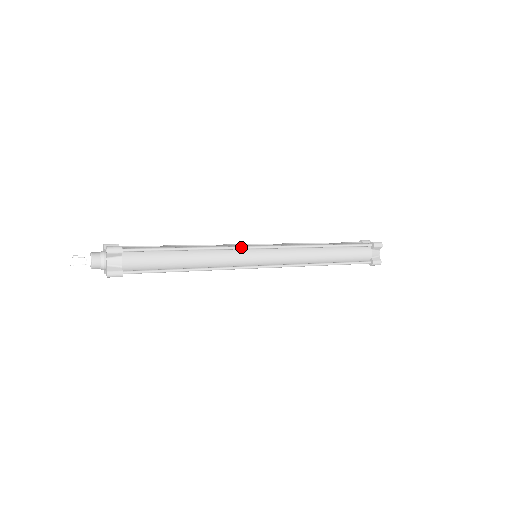
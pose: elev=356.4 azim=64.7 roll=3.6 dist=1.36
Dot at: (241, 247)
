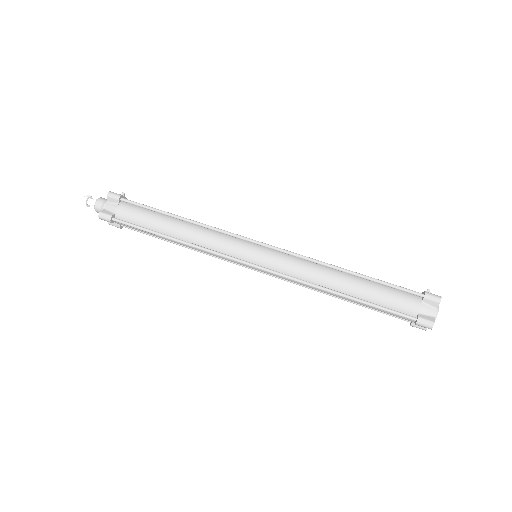
Dot at: occluded
